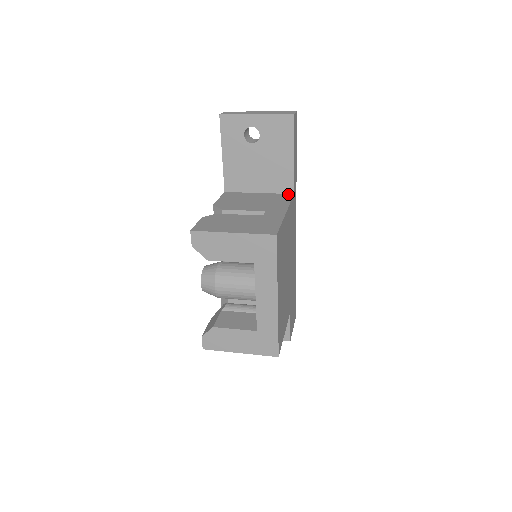
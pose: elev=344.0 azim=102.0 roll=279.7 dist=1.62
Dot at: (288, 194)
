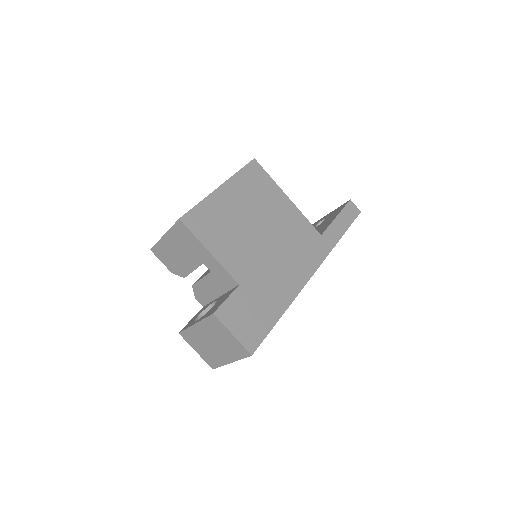
Dot at: occluded
